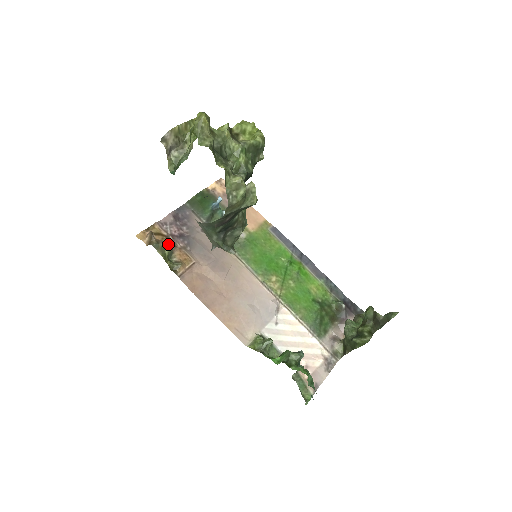
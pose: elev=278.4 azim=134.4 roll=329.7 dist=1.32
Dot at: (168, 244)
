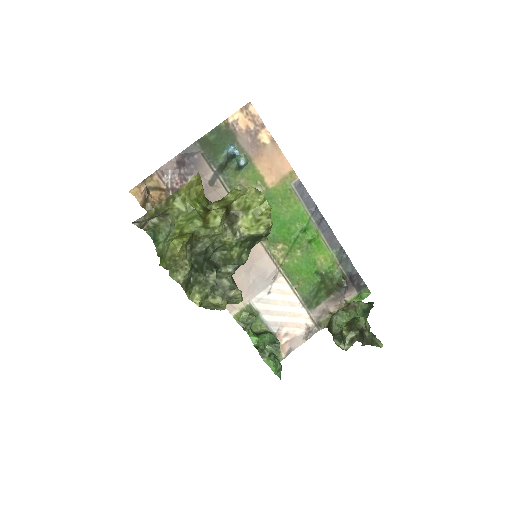
Dot at: occluded
